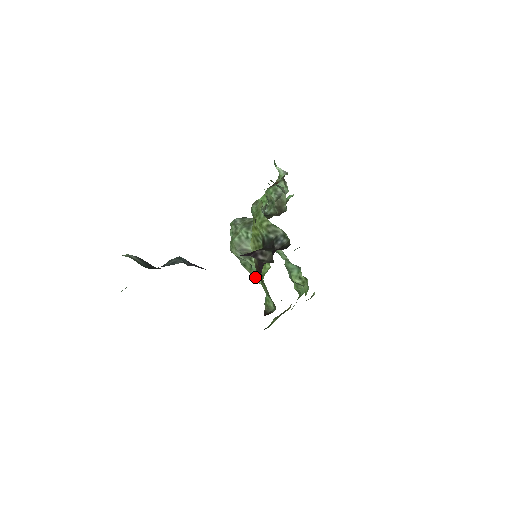
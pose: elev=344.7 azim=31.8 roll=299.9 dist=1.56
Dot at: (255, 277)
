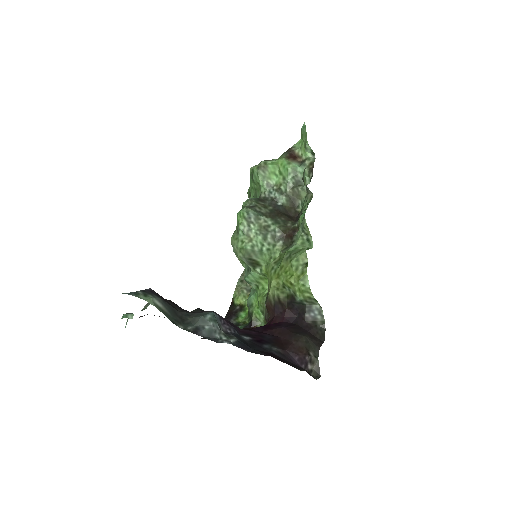
Dot at: (250, 280)
